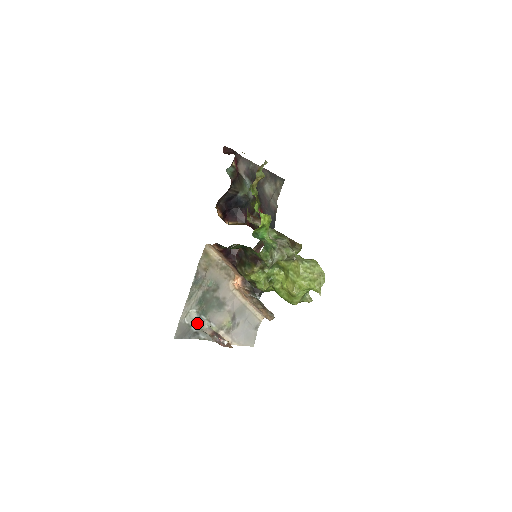
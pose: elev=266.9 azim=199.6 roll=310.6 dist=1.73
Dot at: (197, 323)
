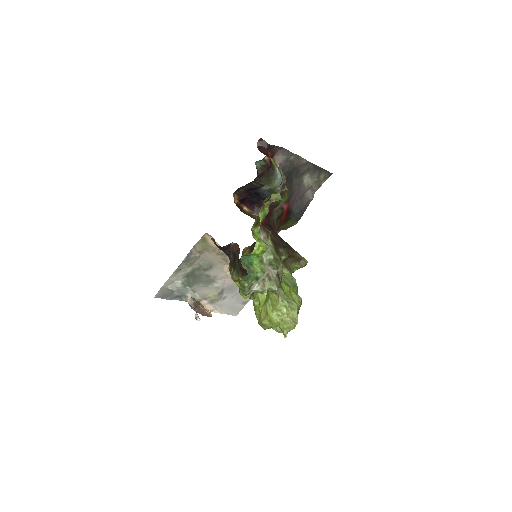
Dot at: (180, 291)
